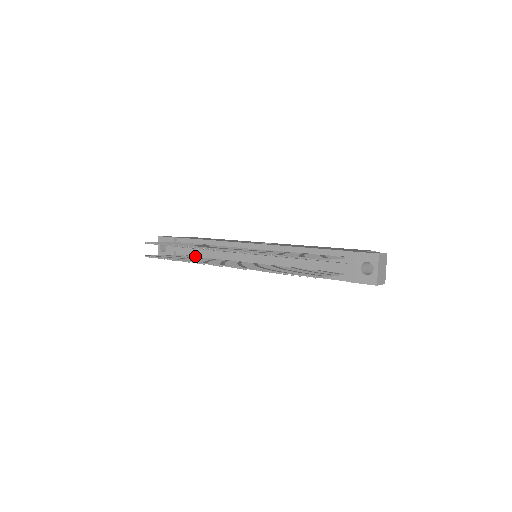
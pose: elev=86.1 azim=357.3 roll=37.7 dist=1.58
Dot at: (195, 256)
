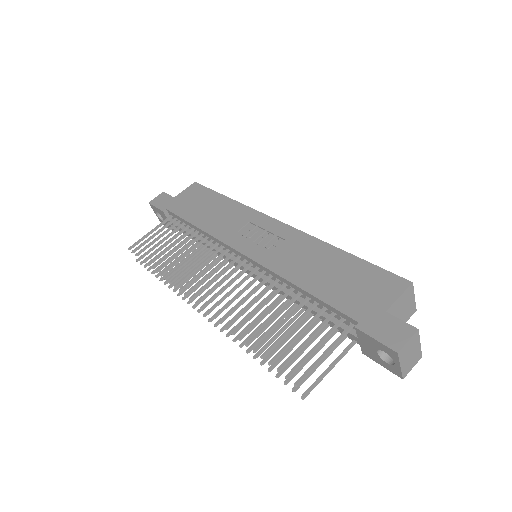
Dot at: occluded
